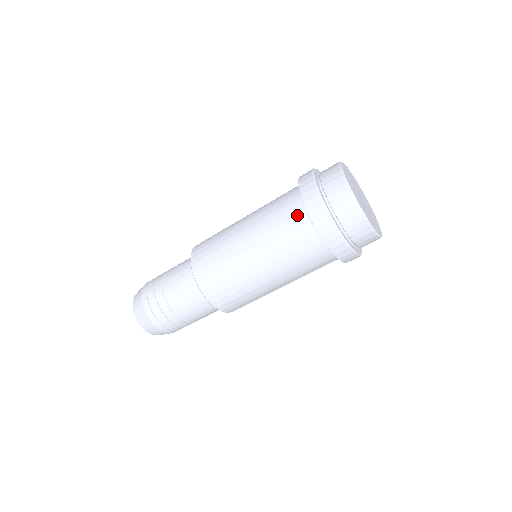
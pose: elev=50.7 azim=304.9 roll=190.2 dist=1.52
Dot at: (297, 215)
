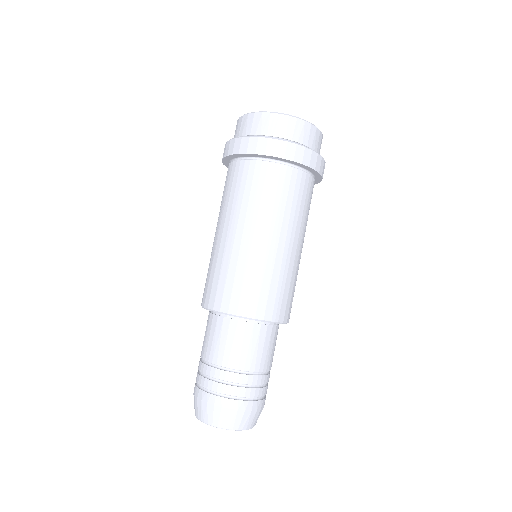
Dot at: occluded
